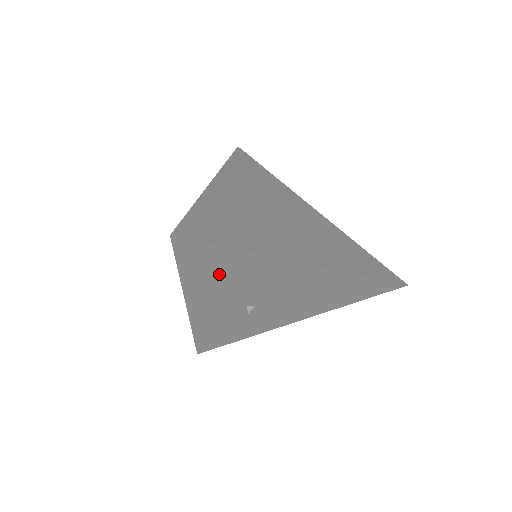
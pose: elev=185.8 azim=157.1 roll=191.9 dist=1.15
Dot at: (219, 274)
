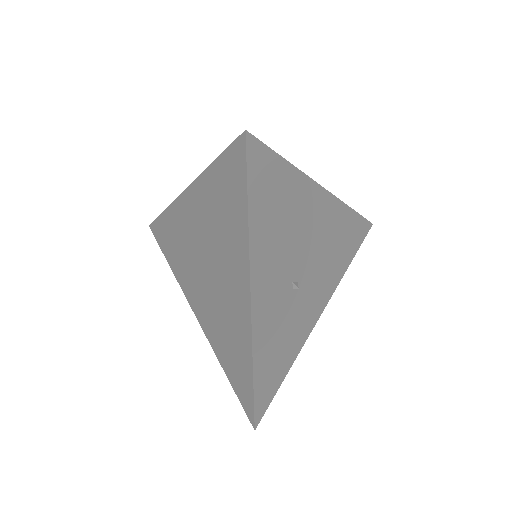
Dot at: (275, 212)
